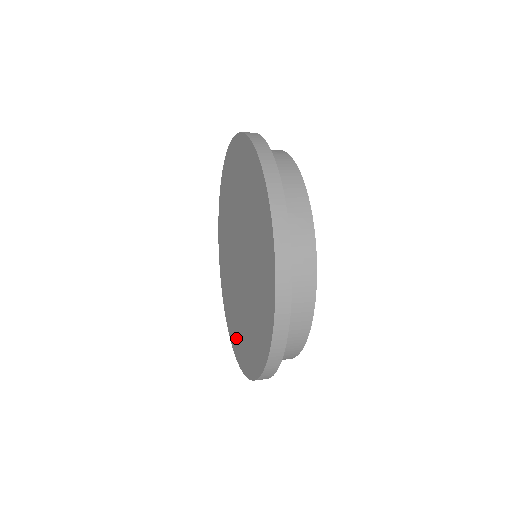
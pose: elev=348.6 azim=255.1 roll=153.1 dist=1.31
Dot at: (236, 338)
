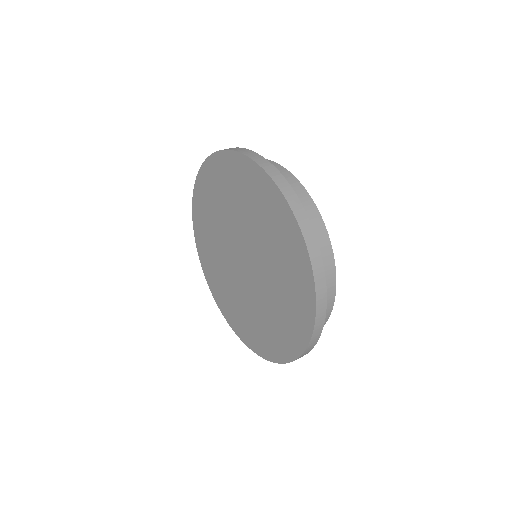
Dot at: (269, 342)
